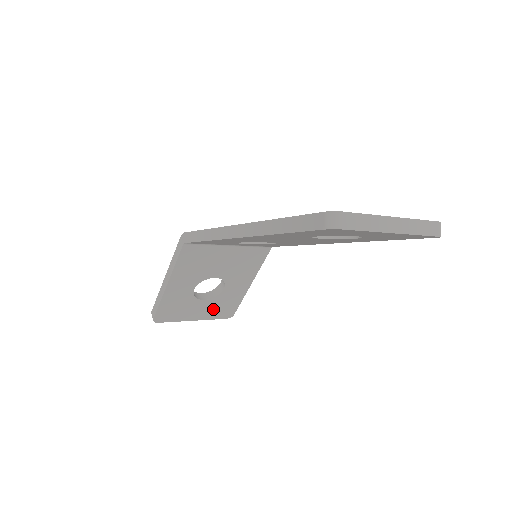
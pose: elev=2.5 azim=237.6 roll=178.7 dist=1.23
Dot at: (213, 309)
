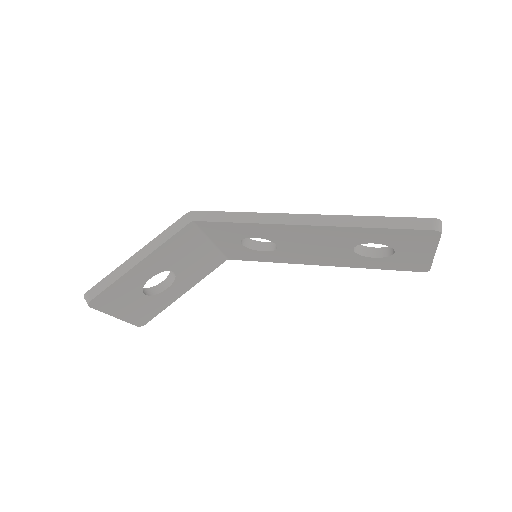
Dot at: (140, 310)
